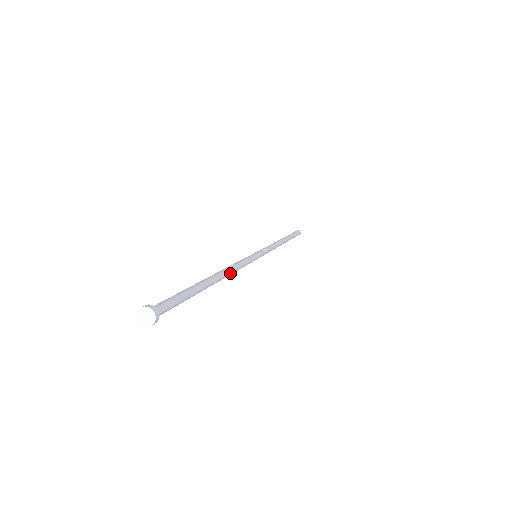
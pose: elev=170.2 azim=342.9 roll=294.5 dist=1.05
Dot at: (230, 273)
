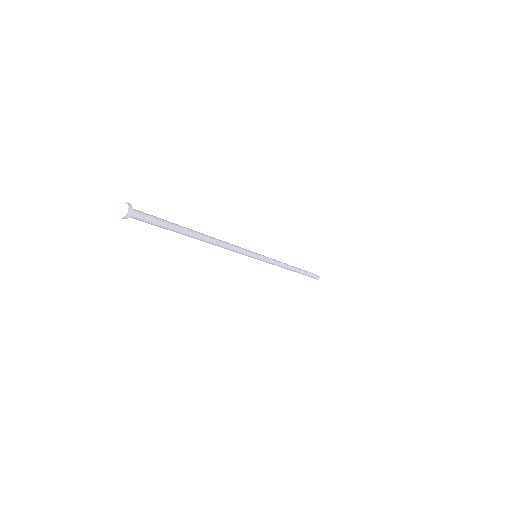
Dot at: (220, 244)
